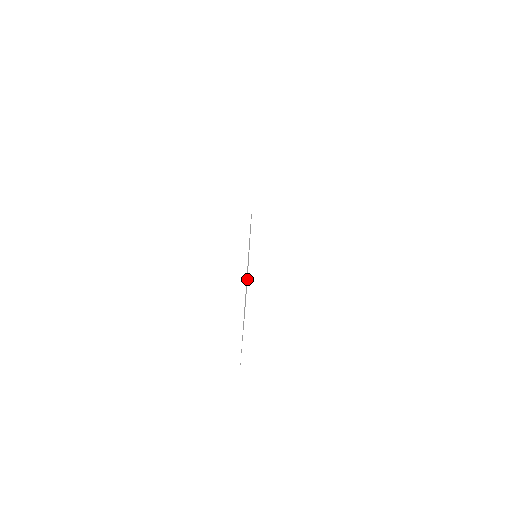
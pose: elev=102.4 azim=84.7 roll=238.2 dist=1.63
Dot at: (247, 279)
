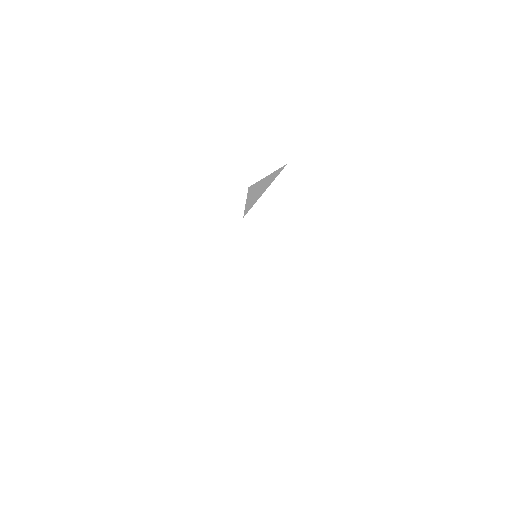
Dot at: occluded
